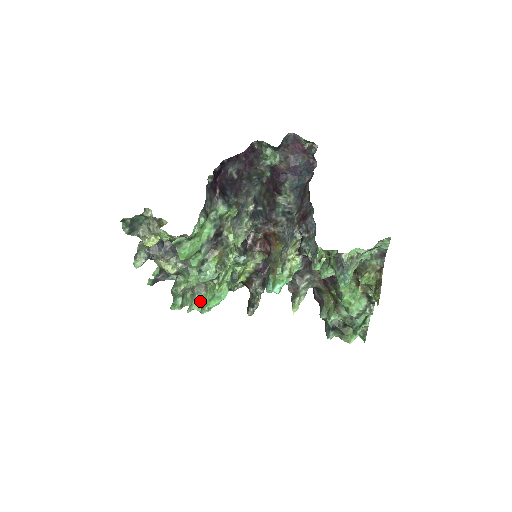
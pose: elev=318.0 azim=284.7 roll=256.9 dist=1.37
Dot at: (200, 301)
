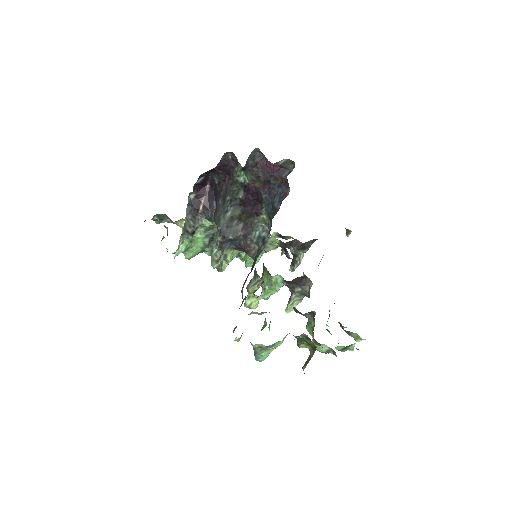
Dot at: occluded
